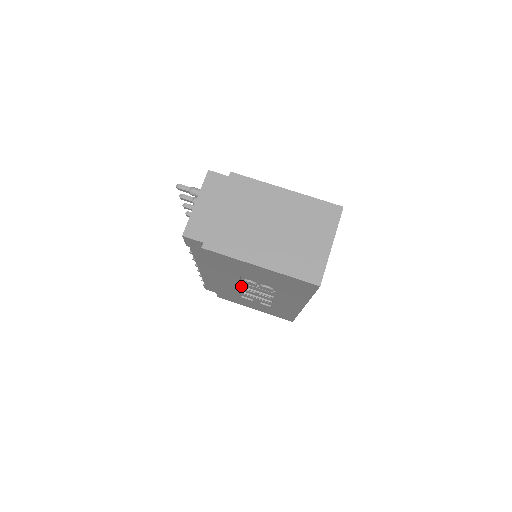
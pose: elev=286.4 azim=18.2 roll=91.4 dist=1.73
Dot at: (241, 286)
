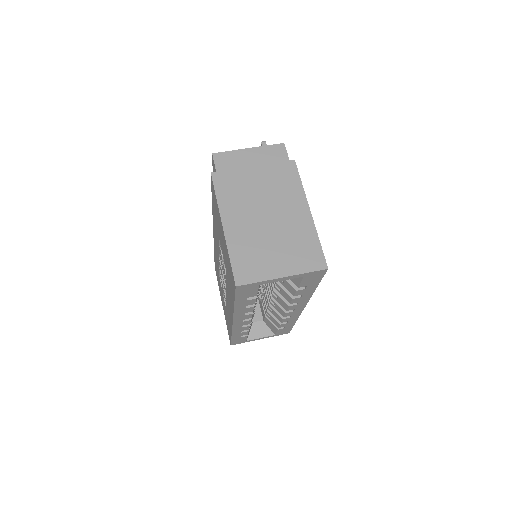
Dot at: occluded
